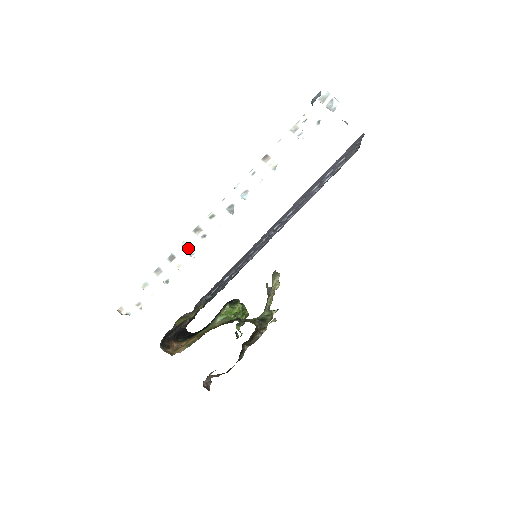
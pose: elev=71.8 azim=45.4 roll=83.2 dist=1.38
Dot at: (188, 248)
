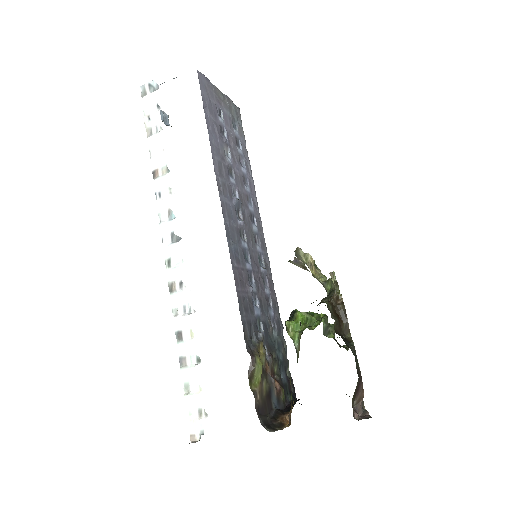
Dot at: (181, 311)
